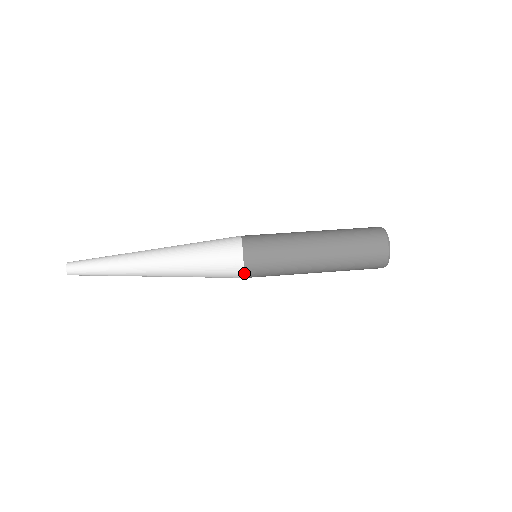
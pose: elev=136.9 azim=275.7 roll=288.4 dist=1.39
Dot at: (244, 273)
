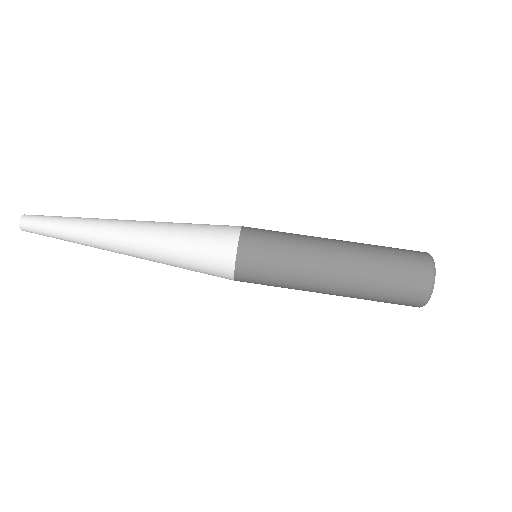
Dot at: occluded
